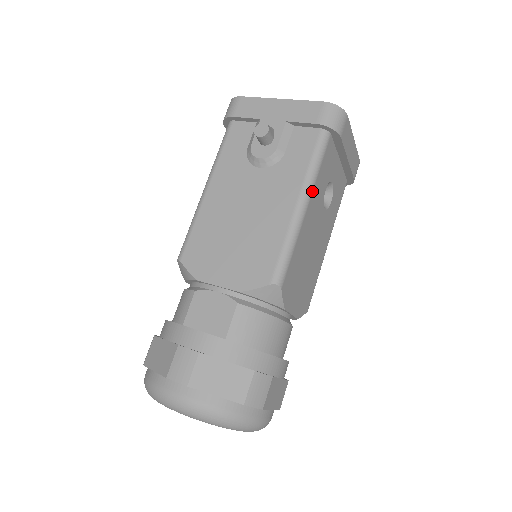
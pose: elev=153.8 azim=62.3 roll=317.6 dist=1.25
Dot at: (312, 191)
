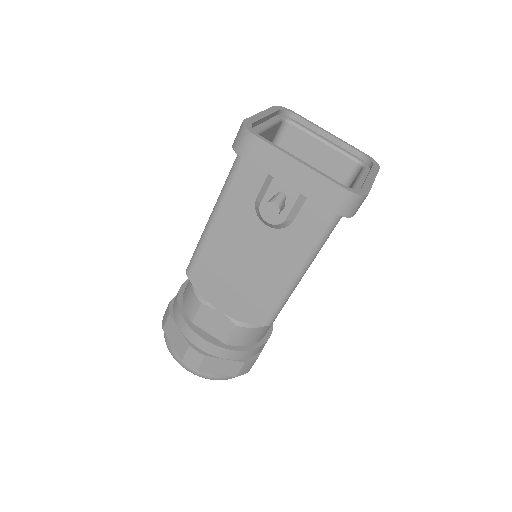
Dot at: occluded
